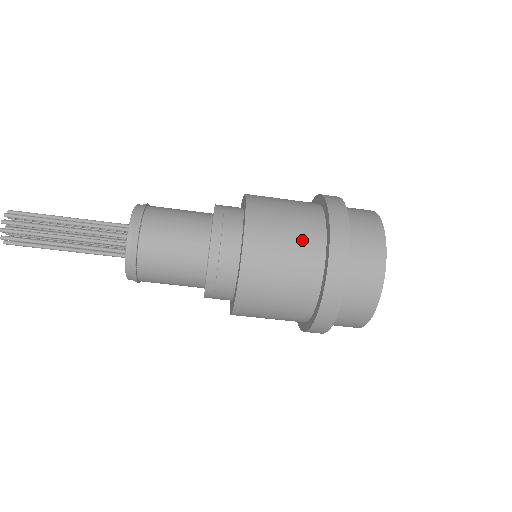
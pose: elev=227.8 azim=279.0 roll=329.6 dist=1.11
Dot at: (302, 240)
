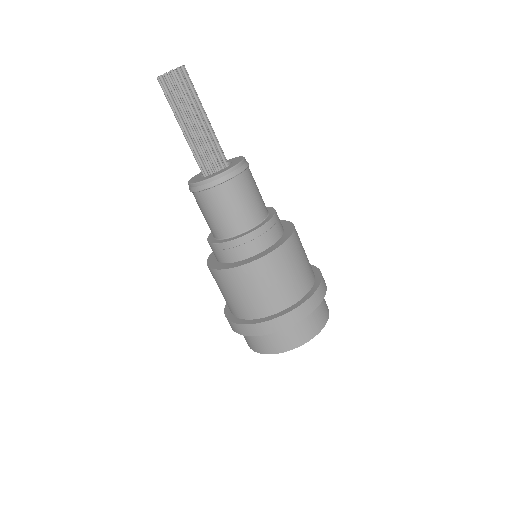
Dot at: (299, 280)
